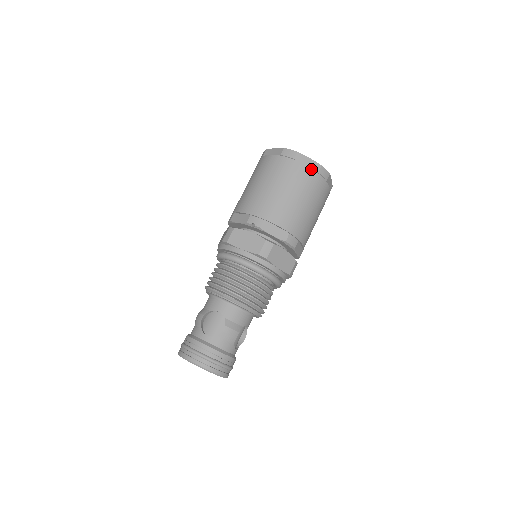
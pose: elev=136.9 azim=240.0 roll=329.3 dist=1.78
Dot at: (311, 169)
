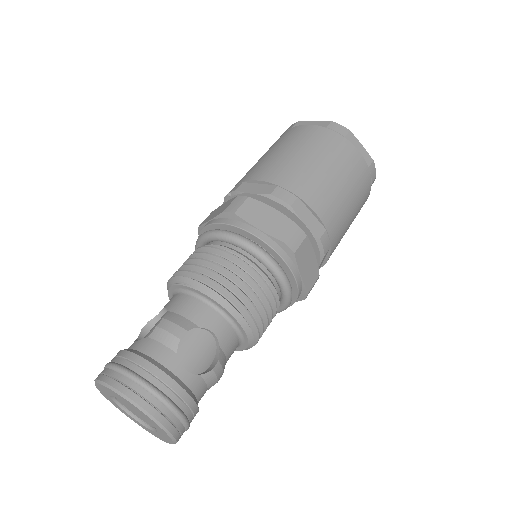
Dot at: (314, 126)
